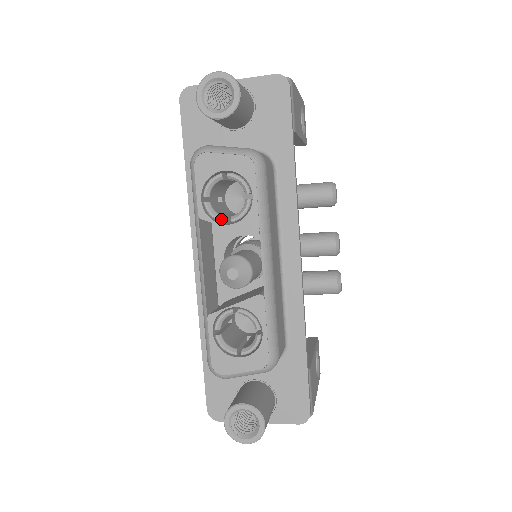
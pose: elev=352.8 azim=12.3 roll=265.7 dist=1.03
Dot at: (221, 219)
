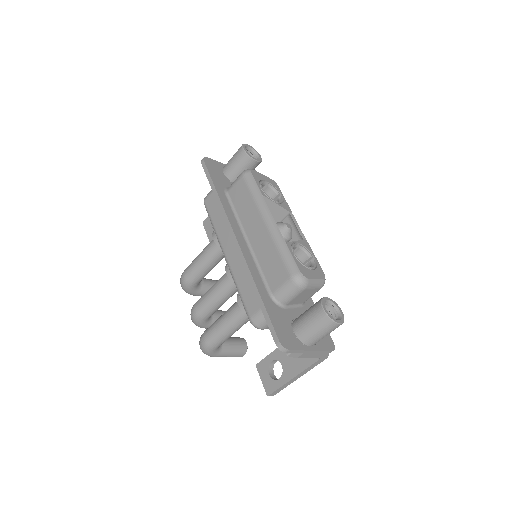
Dot at: occluded
